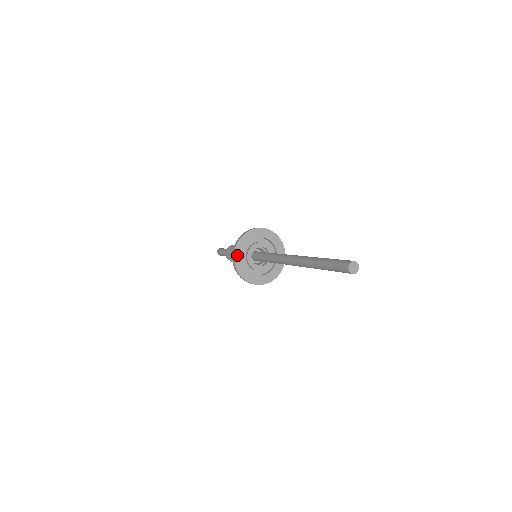
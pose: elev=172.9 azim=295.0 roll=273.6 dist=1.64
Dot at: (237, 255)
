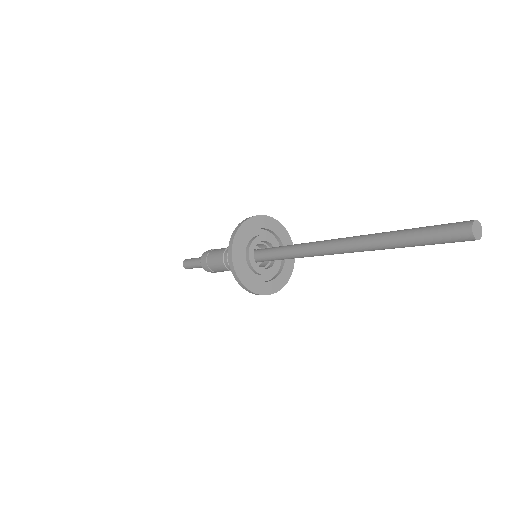
Dot at: (237, 263)
